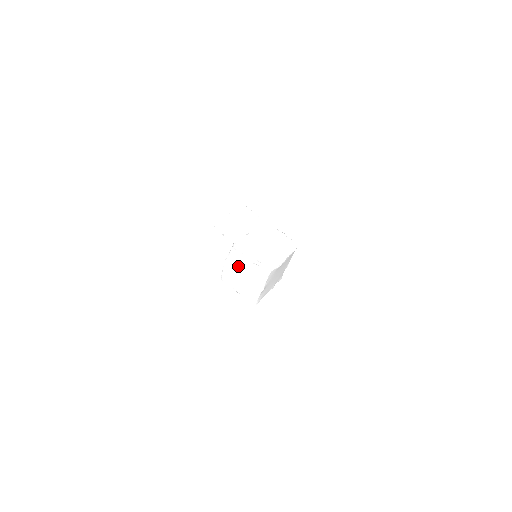
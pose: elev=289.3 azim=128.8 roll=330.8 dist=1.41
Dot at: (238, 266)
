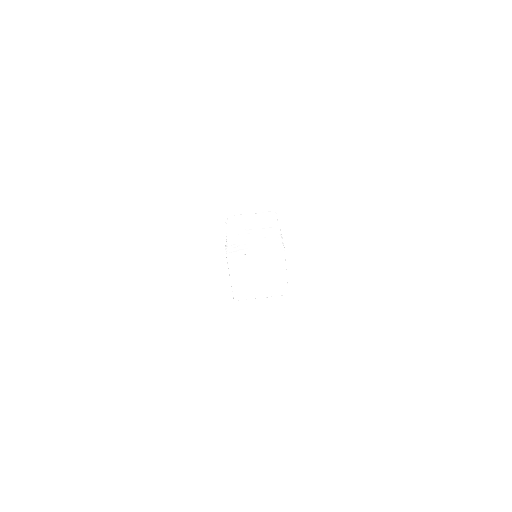
Dot at: occluded
